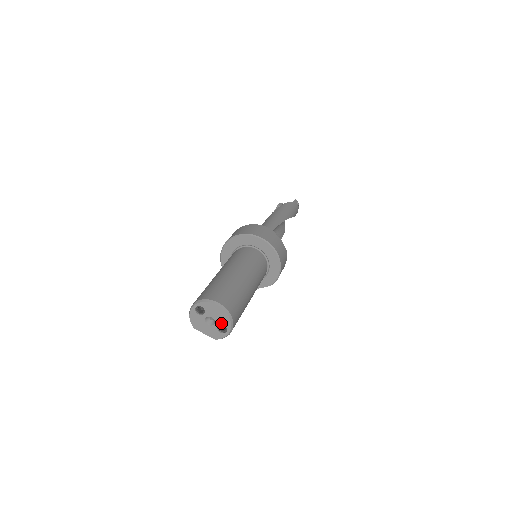
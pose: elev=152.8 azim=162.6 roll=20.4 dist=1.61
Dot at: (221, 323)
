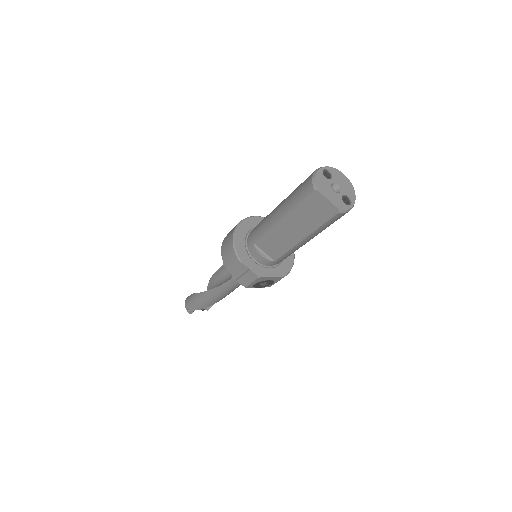
Dot at: (346, 193)
